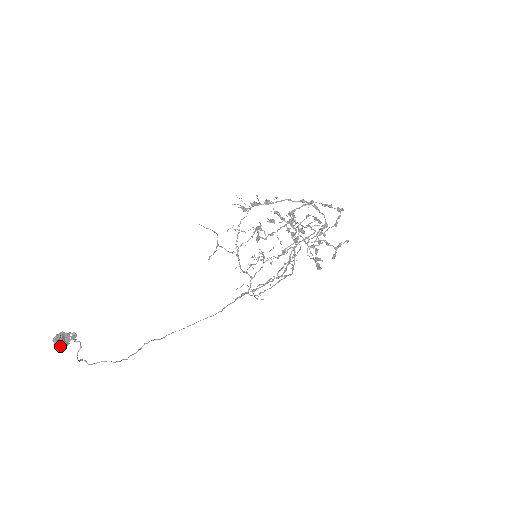
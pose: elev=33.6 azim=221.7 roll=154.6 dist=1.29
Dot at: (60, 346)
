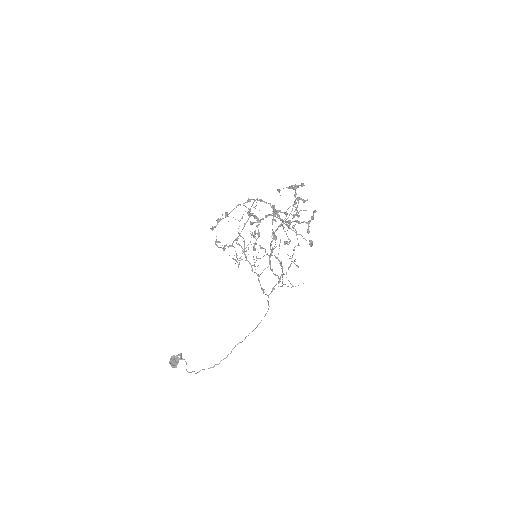
Dot at: (172, 366)
